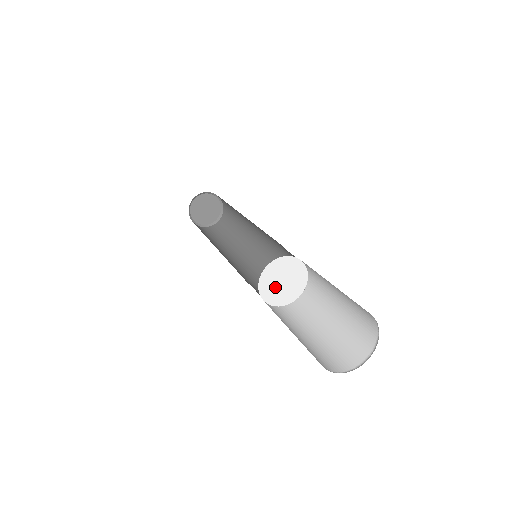
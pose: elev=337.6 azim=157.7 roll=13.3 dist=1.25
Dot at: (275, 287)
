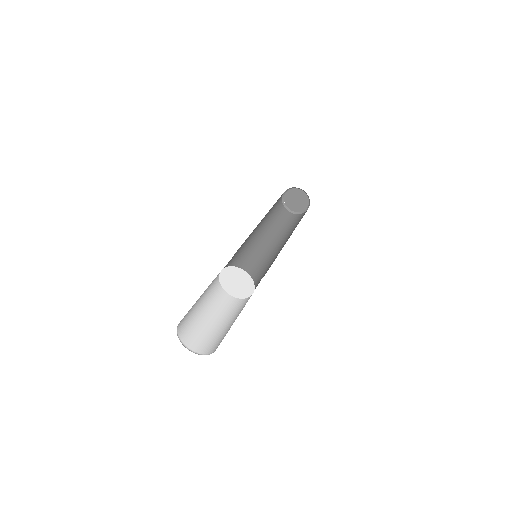
Dot at: (232, 285)
